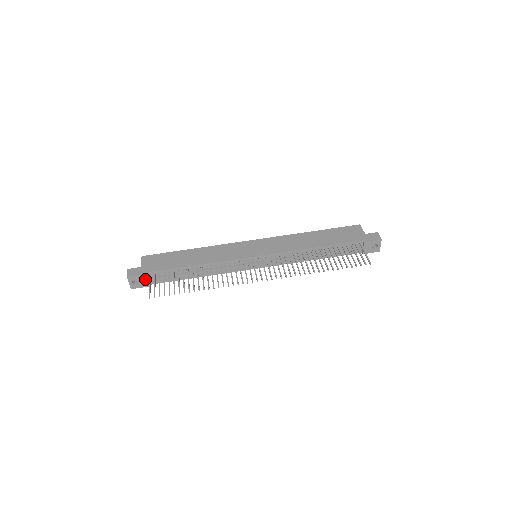
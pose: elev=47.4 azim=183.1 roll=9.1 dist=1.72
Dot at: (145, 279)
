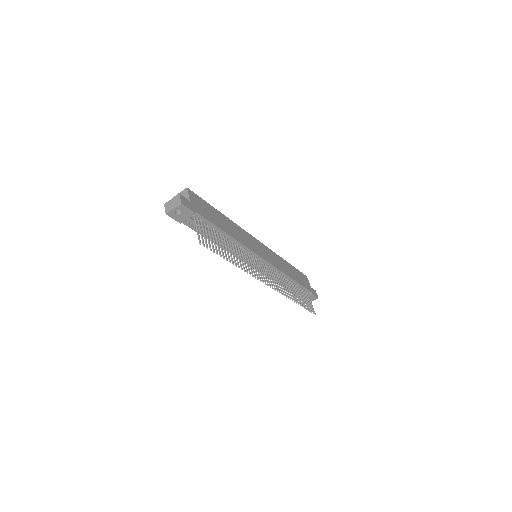
Dot at: (188, 216)
